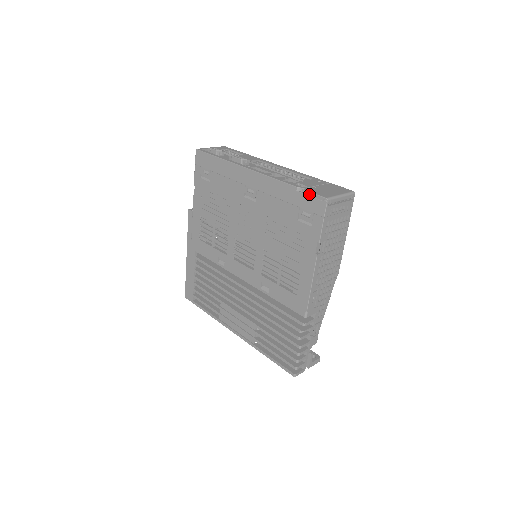
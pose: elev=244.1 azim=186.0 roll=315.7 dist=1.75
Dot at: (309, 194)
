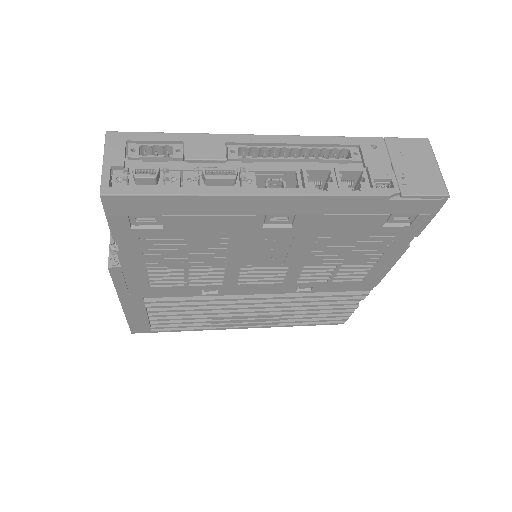
Dot at: (411, 196)
